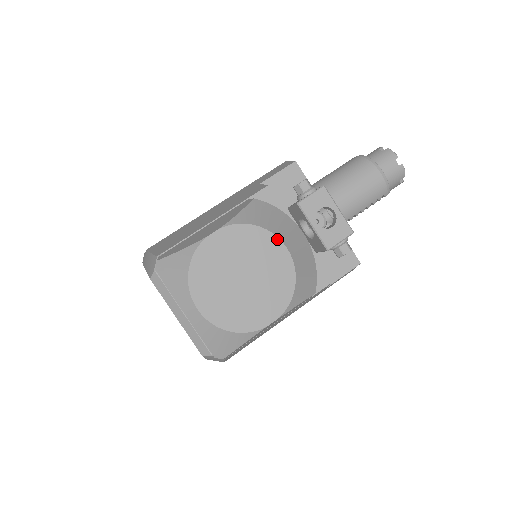
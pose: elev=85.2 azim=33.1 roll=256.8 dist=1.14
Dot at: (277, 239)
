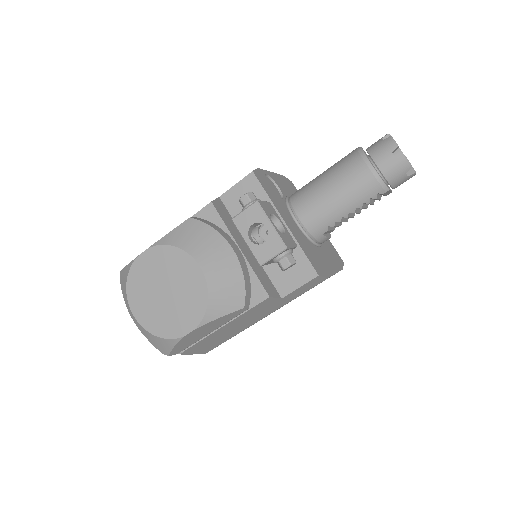
Dot at: (192, 259)
